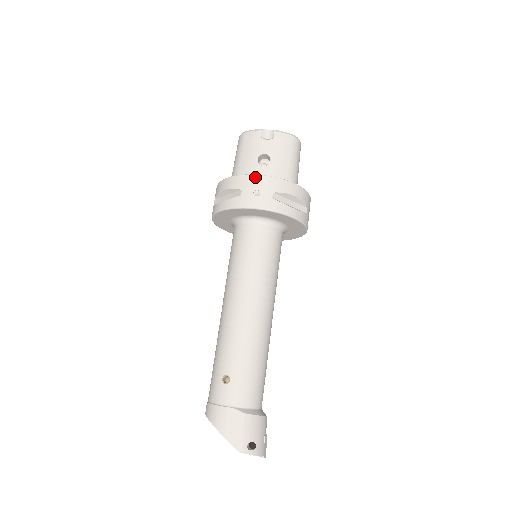
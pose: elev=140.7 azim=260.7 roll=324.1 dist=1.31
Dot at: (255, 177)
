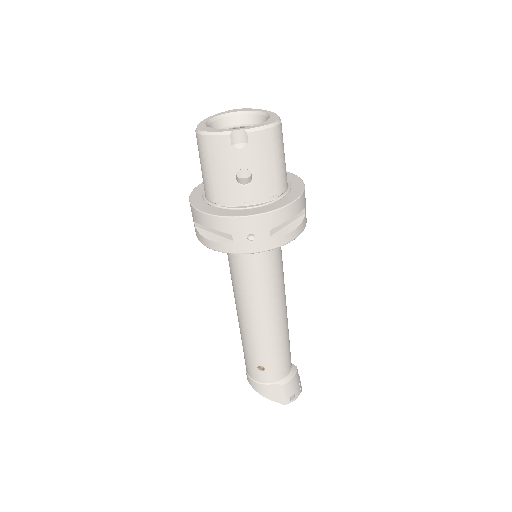
Dot at: (244, 220)
